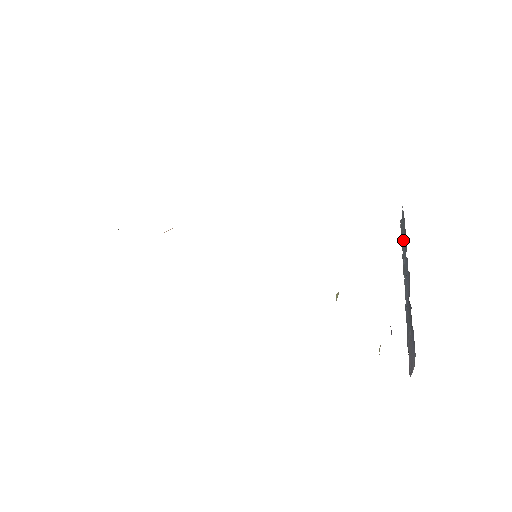
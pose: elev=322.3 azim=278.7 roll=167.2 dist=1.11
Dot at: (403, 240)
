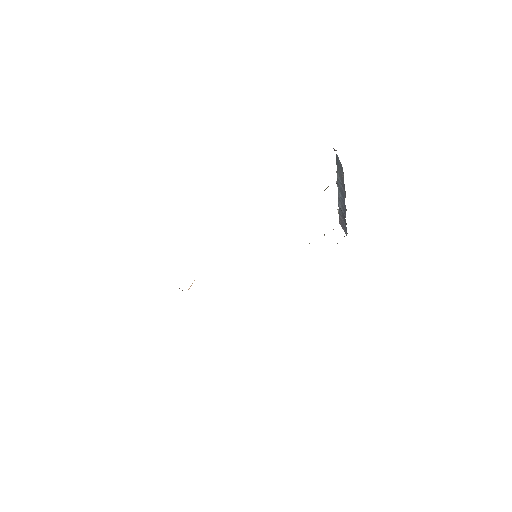
Dot at: (339, 172)
